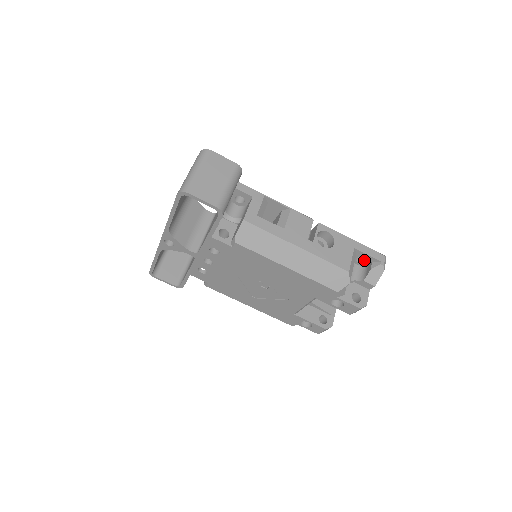
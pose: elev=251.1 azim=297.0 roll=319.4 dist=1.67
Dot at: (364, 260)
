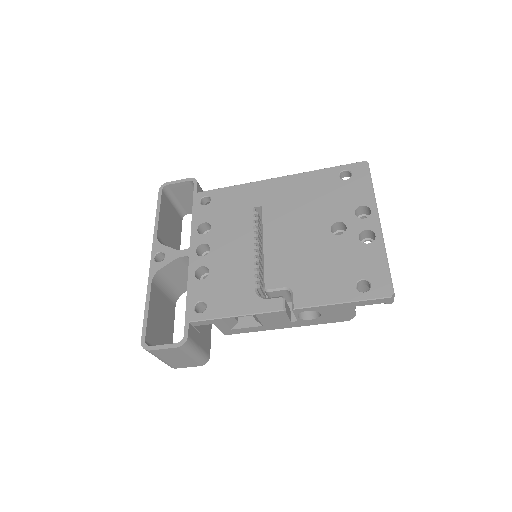
Dot at: (369, 286)
